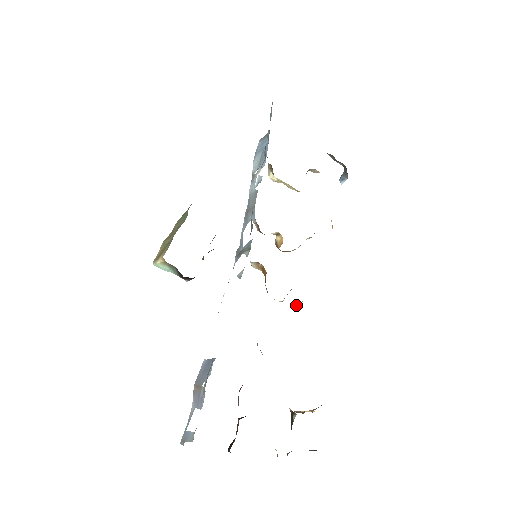
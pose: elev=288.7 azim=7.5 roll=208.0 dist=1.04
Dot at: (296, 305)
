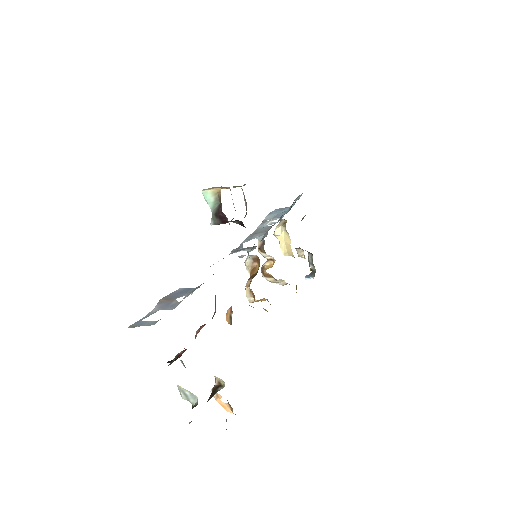
Dot at: (265, 309)
